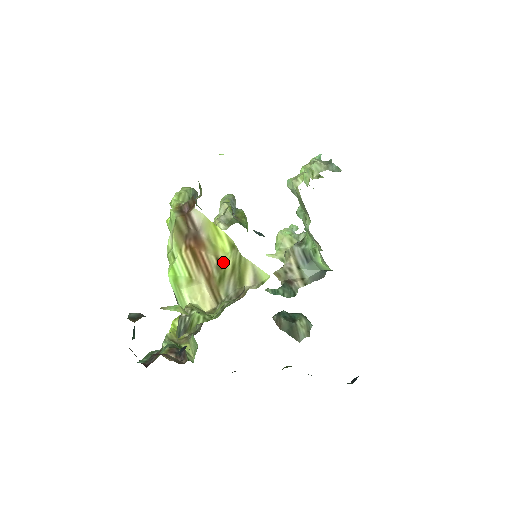
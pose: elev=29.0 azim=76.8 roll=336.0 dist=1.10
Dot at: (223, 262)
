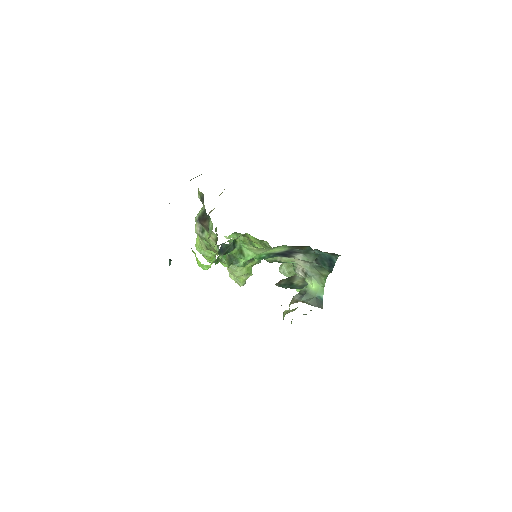
Dot at: occluded
